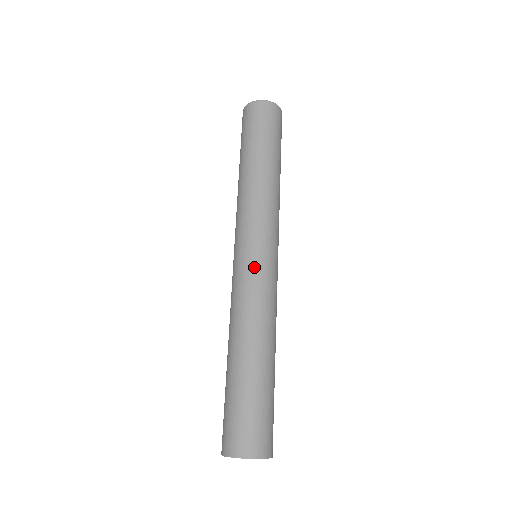
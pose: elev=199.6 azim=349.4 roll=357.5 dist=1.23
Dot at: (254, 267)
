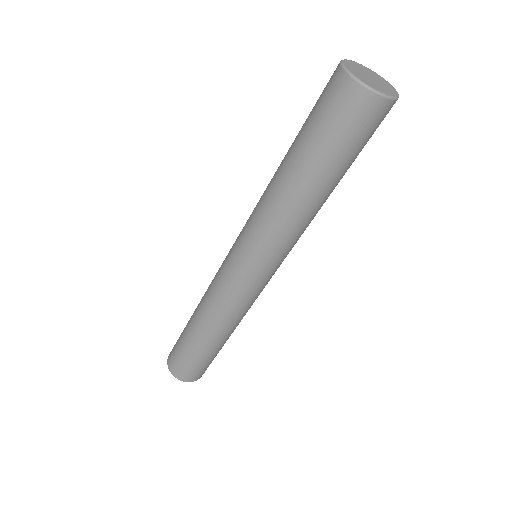
Dot at: (246, 287)
